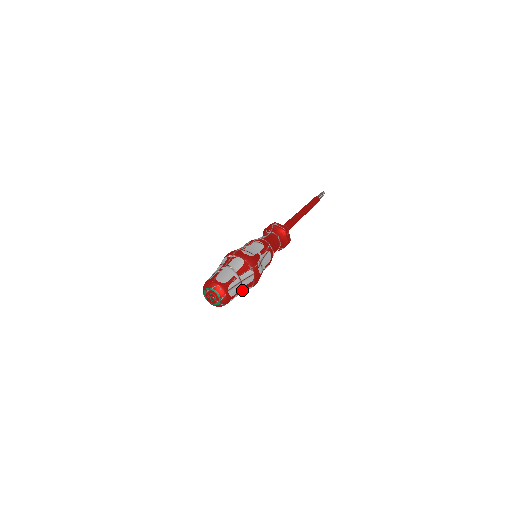
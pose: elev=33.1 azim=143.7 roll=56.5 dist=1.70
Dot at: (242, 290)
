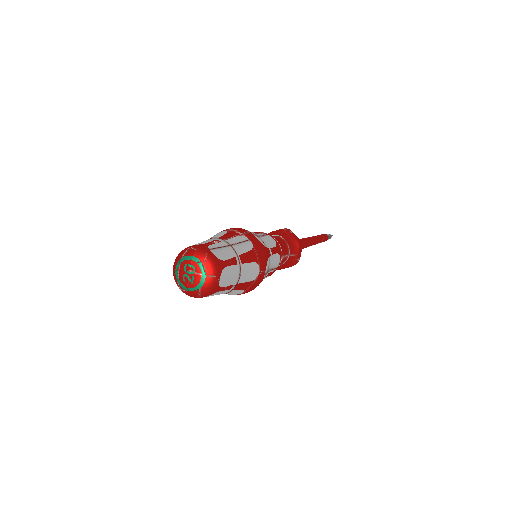
Dot at: (240, 261)
